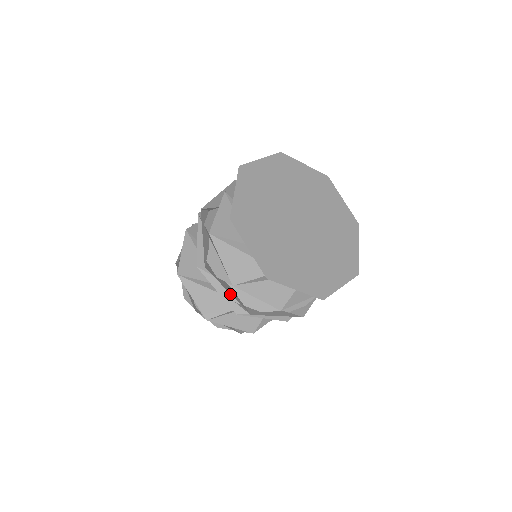
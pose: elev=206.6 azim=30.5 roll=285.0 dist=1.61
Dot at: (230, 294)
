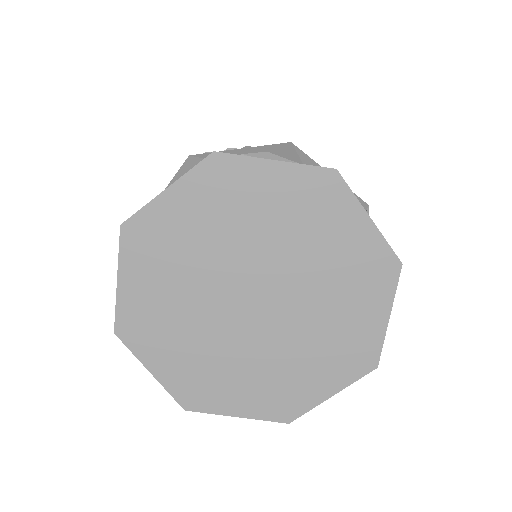
Dot at: occluded
